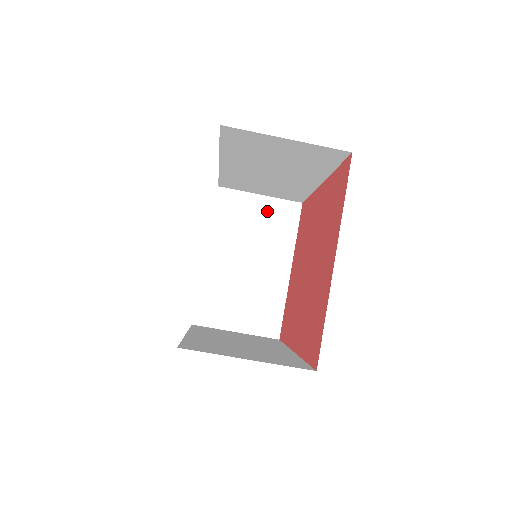
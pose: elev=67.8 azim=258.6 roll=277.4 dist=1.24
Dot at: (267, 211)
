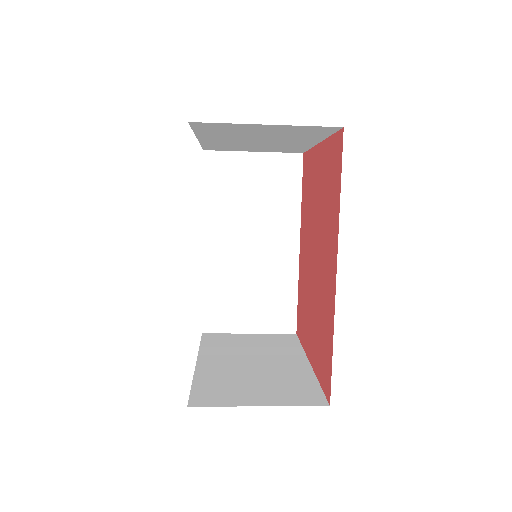
Dot at: (280, 130)
